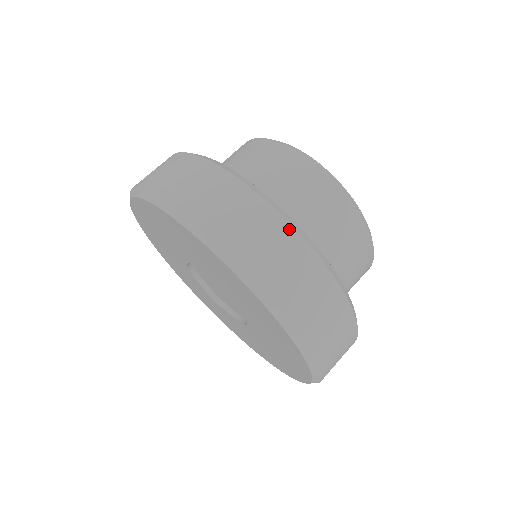
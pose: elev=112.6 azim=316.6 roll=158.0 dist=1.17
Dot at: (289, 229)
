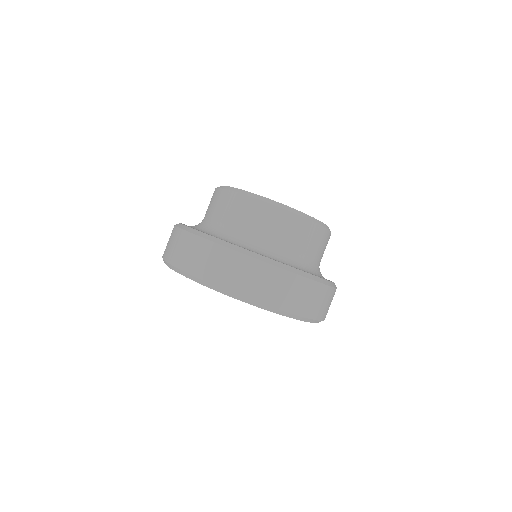
Dot at: (215, 246)
